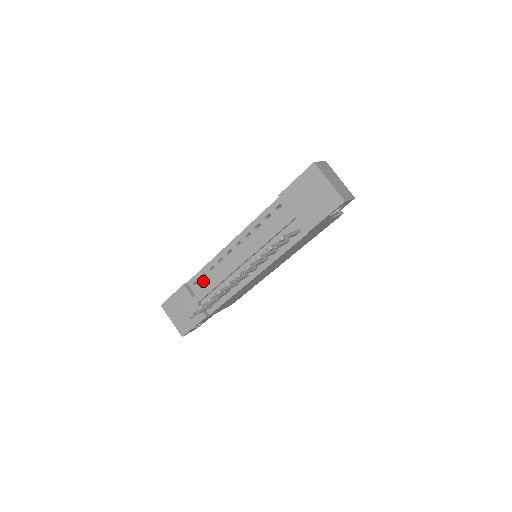
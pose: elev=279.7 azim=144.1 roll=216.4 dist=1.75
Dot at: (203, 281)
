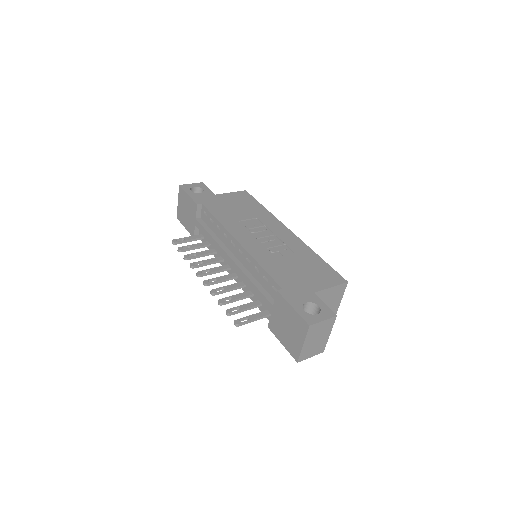
Dot at: (209, 222)
